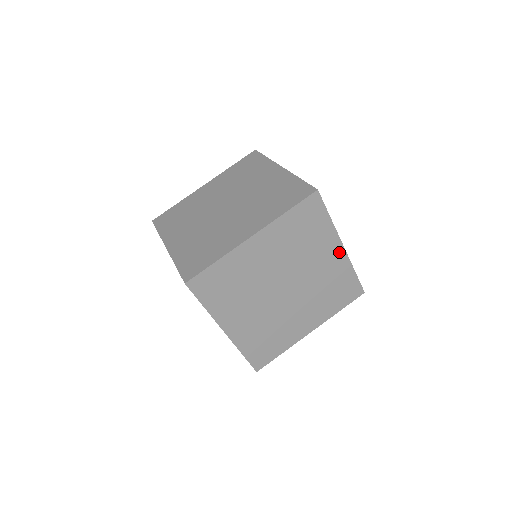
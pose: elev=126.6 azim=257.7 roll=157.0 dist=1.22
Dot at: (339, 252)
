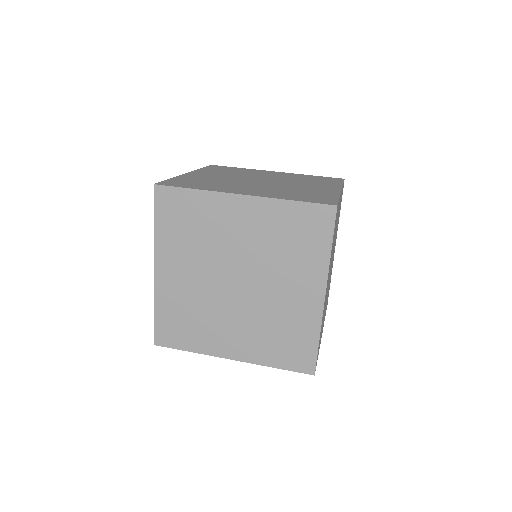
Dot at: (316, 298)
